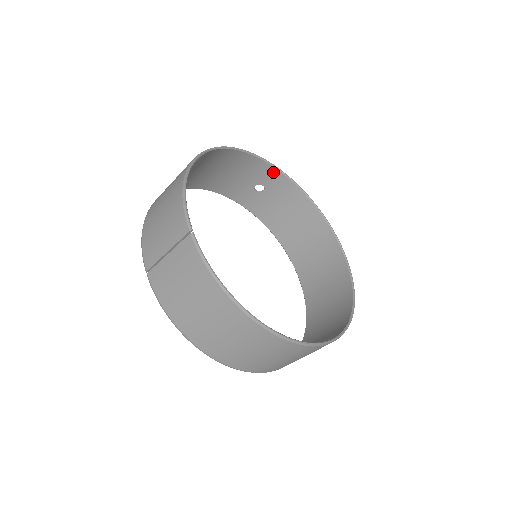
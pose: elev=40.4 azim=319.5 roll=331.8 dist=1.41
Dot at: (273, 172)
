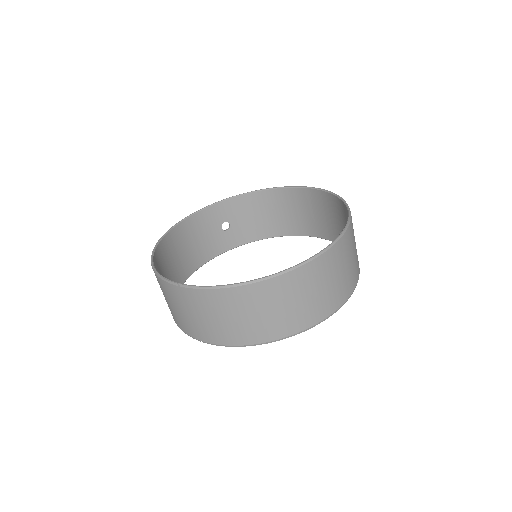
Dot at: (217, 208)
